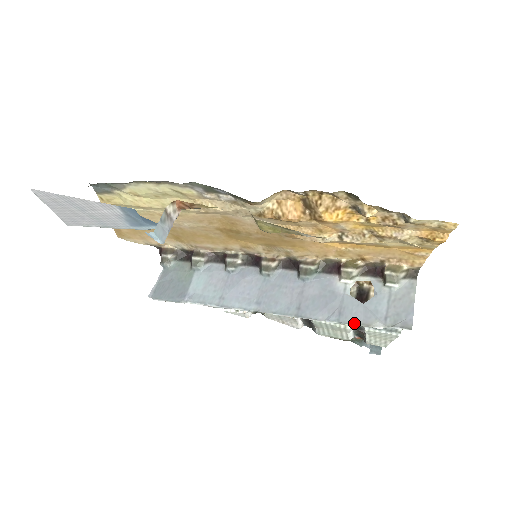
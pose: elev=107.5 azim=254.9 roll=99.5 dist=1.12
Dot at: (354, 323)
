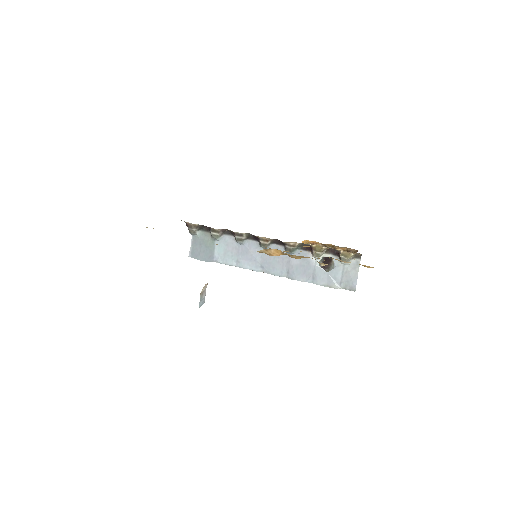
Dot at: (322, 285)
